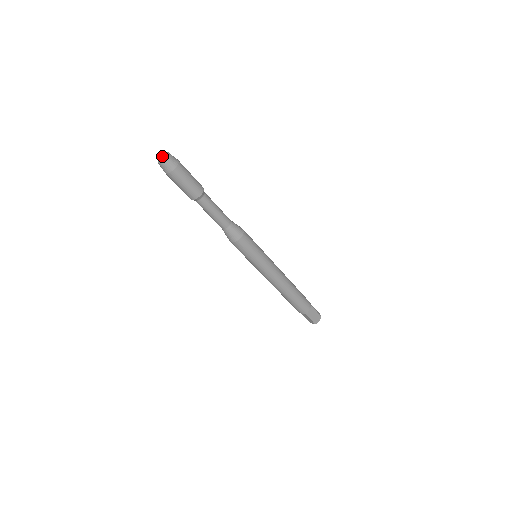
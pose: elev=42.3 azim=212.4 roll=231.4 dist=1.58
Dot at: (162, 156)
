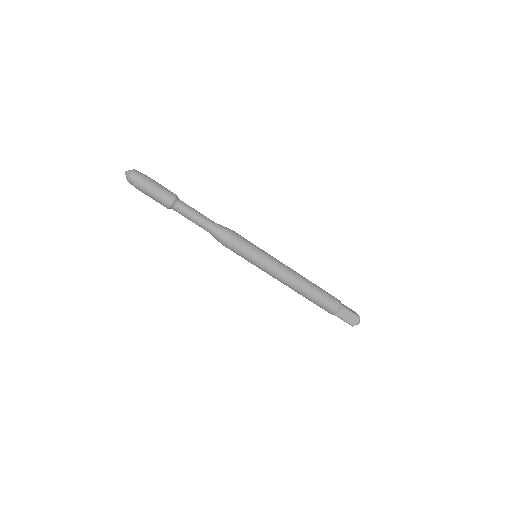
Dot at: (129, 170)
